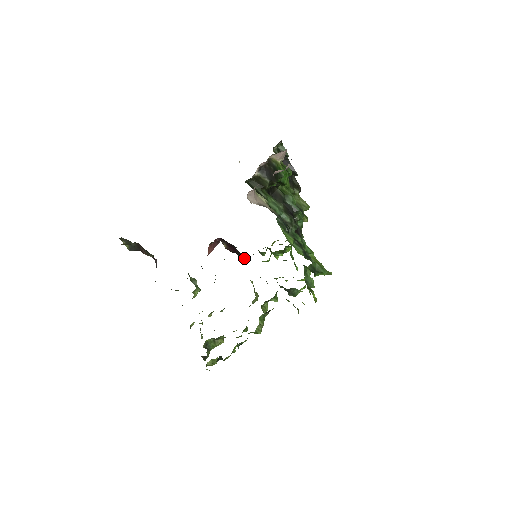
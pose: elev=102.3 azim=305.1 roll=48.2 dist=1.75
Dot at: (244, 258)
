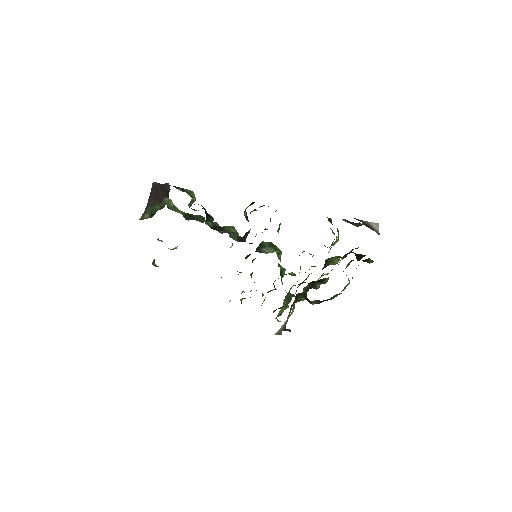
Dot at: occluded
